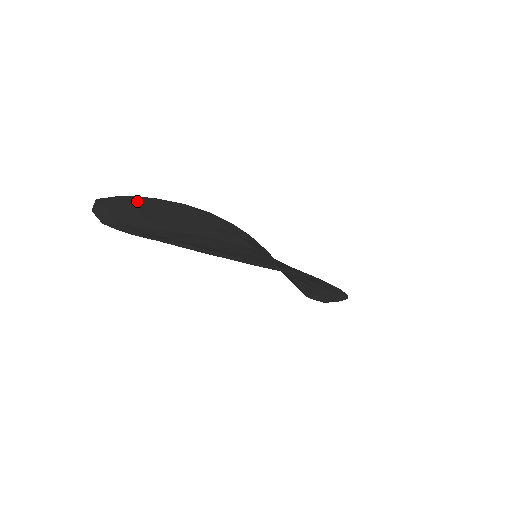
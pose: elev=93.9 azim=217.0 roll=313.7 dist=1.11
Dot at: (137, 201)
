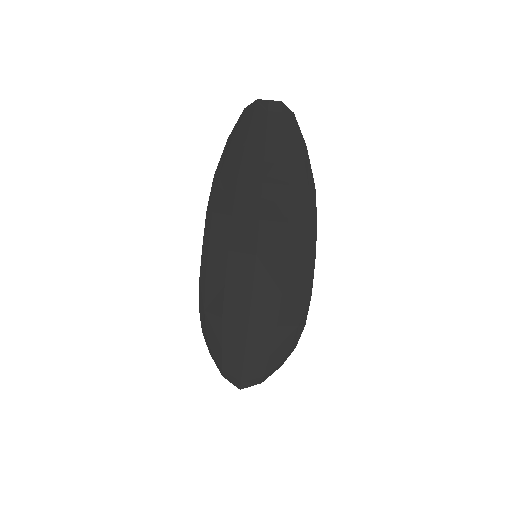
Dot at: (232, 148)
